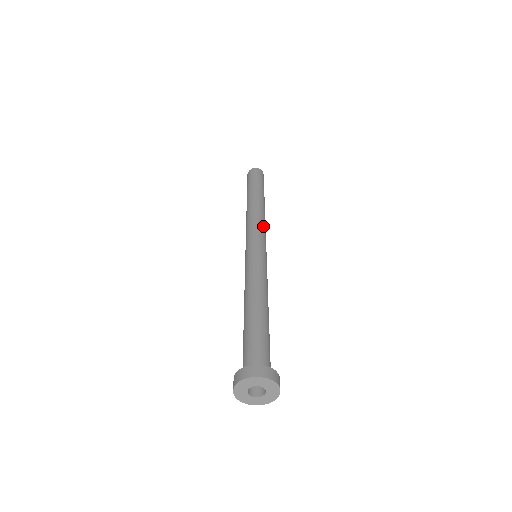
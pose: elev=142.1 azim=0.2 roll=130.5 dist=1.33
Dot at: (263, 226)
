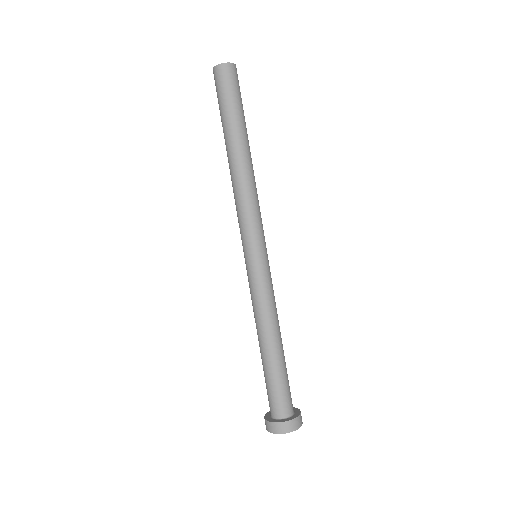
Dot at: (255, 208)
